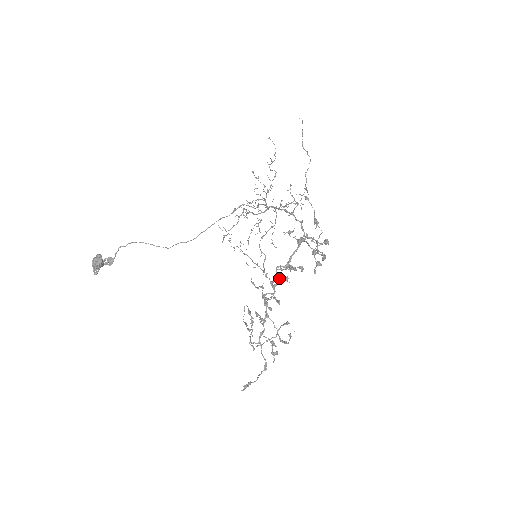
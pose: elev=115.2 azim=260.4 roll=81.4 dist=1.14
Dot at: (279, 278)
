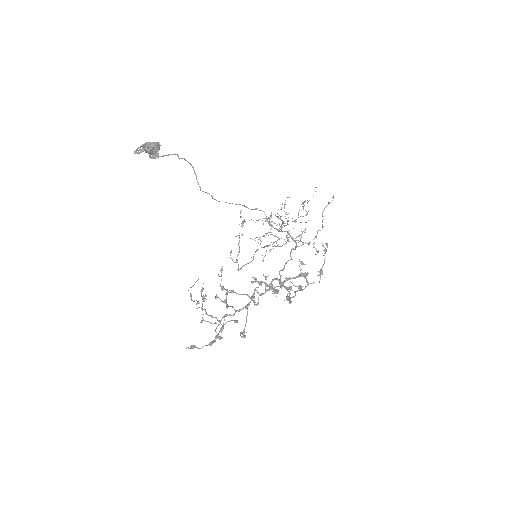
Dot at: (272, 287)
